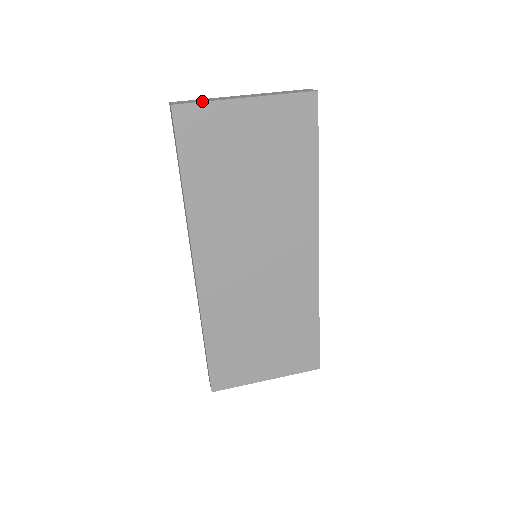
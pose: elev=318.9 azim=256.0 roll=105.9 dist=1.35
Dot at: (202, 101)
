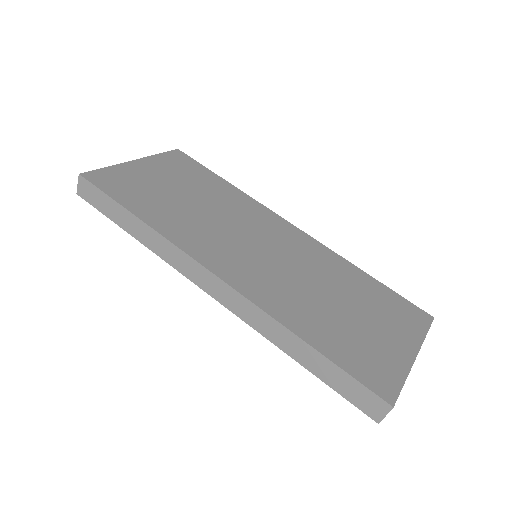
Dot at: (102, 169)
